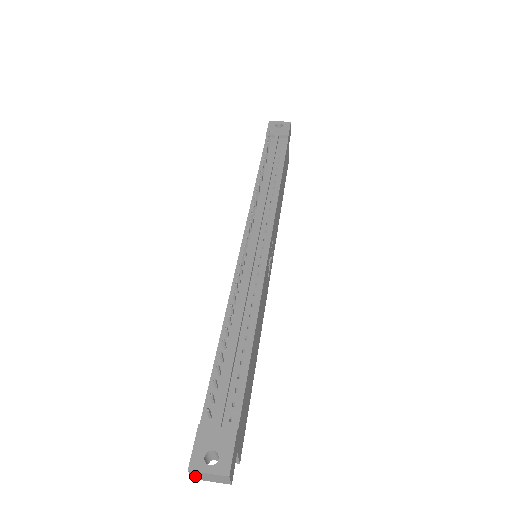
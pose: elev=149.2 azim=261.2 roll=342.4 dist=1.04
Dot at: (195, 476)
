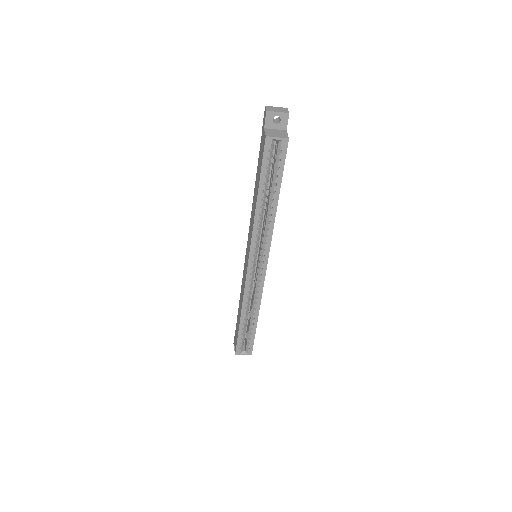
Dot at: (269, 109)
